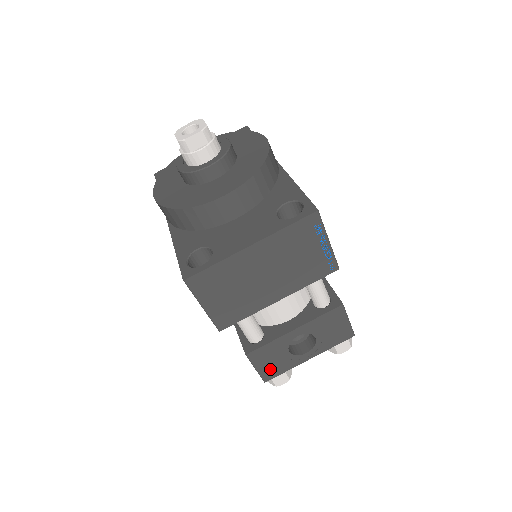
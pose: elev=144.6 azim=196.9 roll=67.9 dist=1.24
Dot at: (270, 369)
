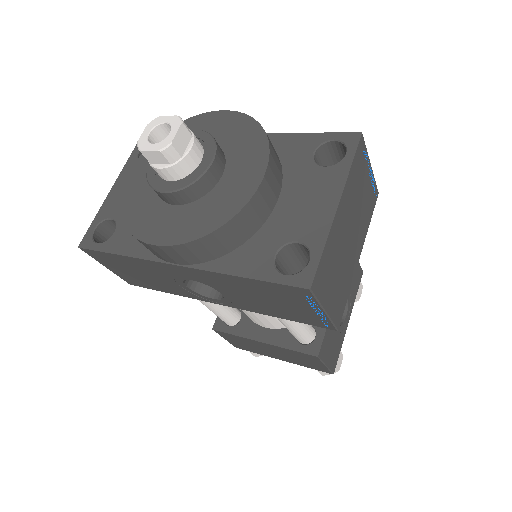
Dot at: (333, 356)
